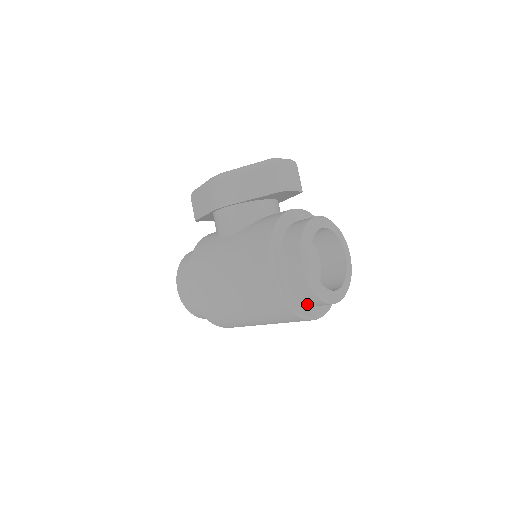
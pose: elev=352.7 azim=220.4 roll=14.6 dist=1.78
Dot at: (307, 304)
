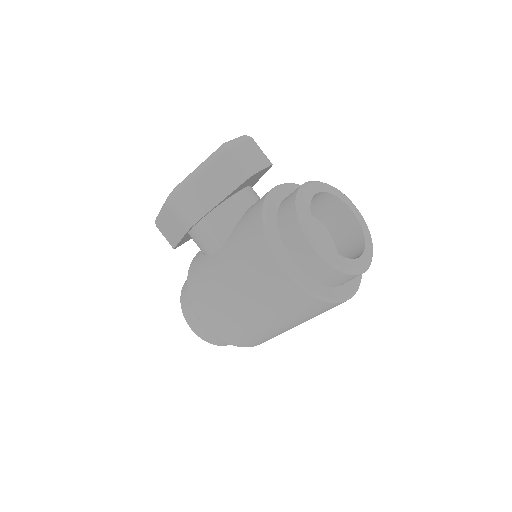
Dot at: (338, 285)
